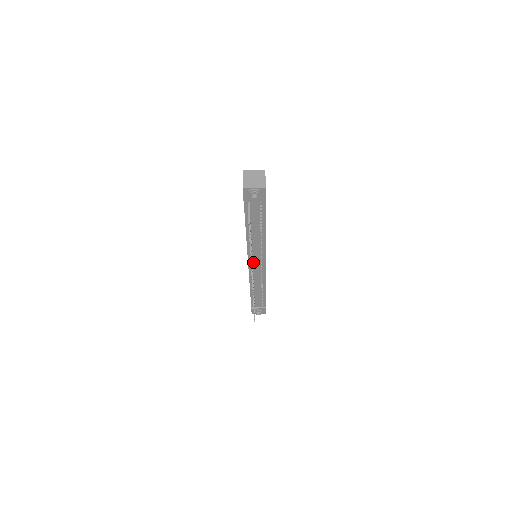
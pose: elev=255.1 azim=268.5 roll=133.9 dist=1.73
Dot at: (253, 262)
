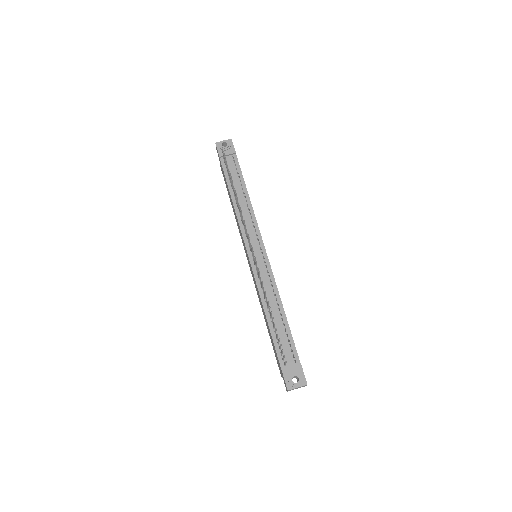
Dot at: occluded
